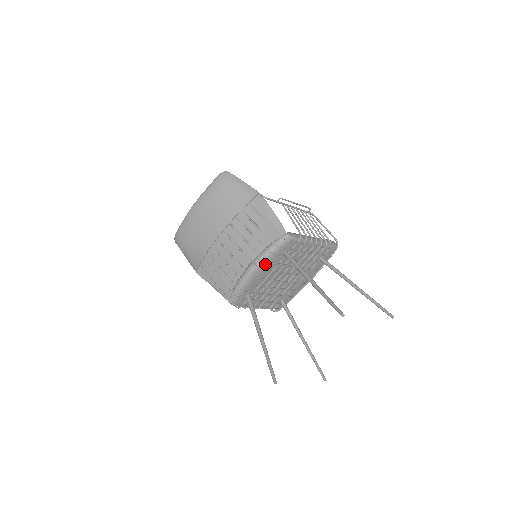
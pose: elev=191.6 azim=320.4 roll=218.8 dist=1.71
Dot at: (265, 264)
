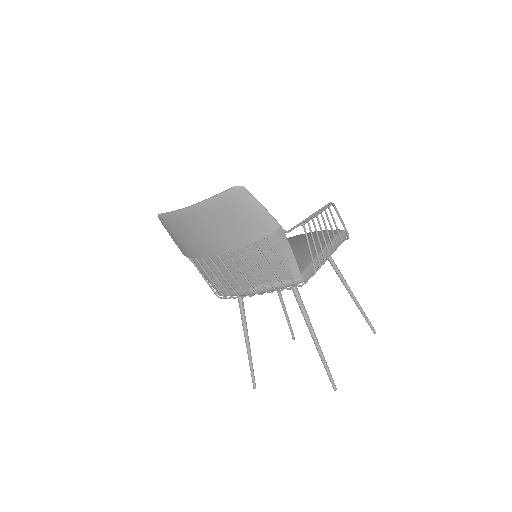
Dot at: occluded
